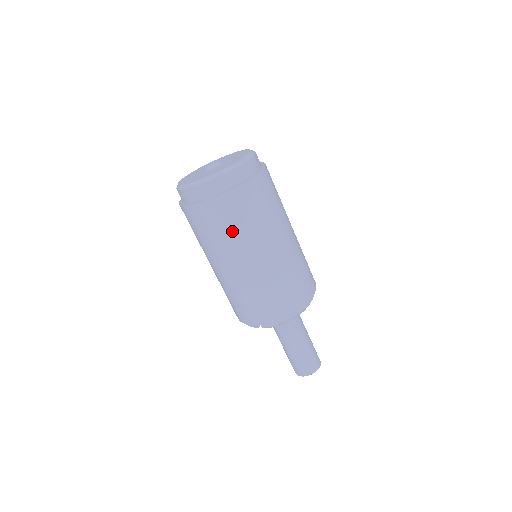
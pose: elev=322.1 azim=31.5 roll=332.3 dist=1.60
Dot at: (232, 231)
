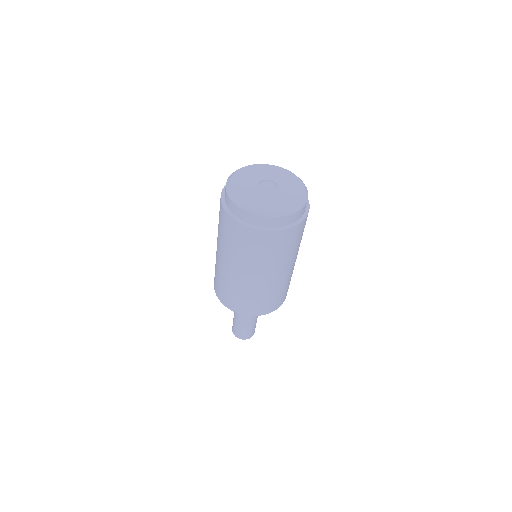
Dot at: (246, 252)
